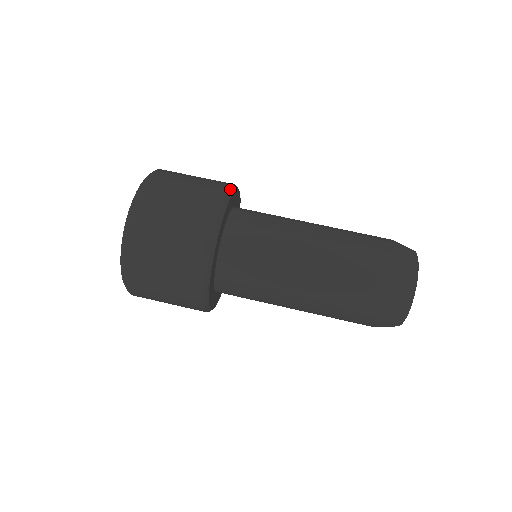
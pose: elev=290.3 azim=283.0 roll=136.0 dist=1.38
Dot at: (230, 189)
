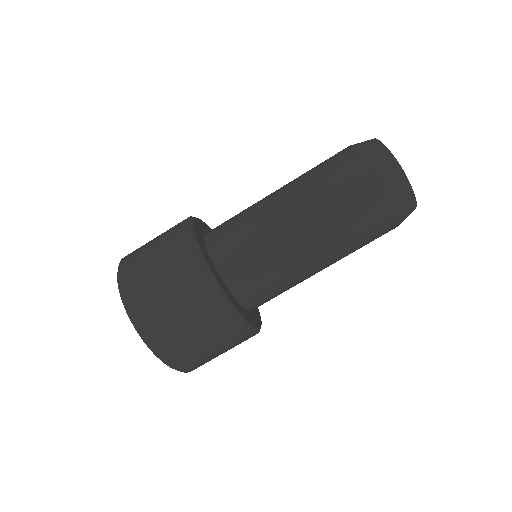
Dot at: (231, 309)
